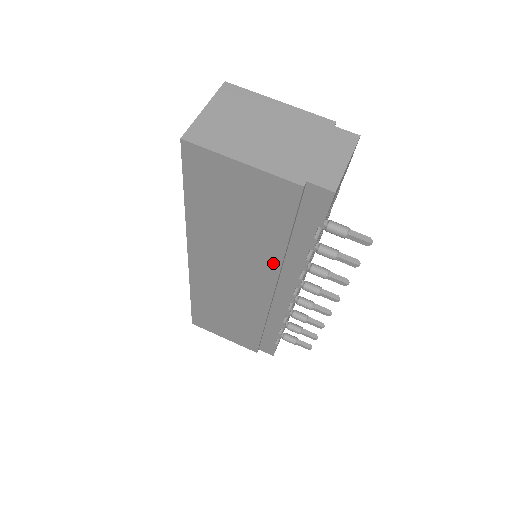
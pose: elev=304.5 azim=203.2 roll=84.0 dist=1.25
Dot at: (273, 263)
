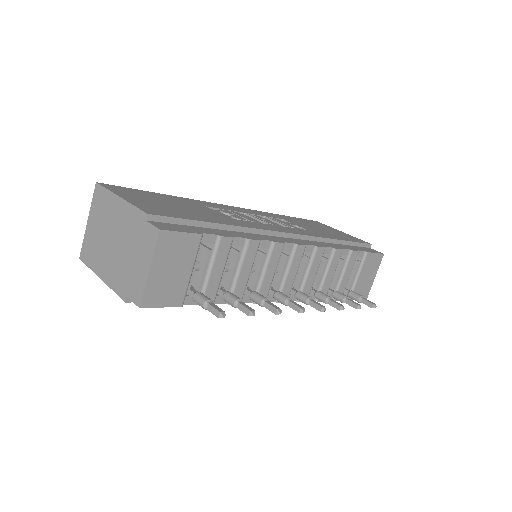
Dot at: occluded
